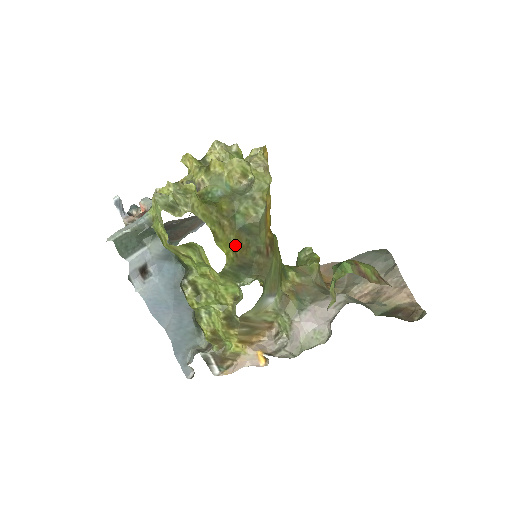
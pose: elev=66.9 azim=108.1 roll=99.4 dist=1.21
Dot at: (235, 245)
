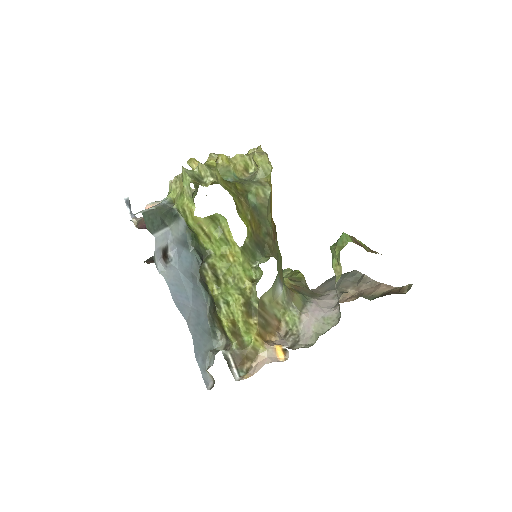
Dot at: (251, 221)
